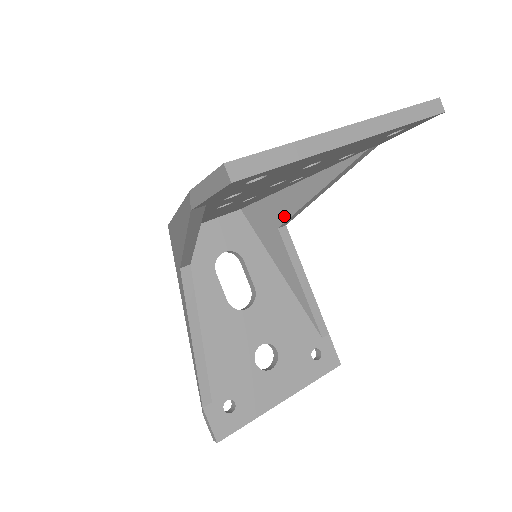
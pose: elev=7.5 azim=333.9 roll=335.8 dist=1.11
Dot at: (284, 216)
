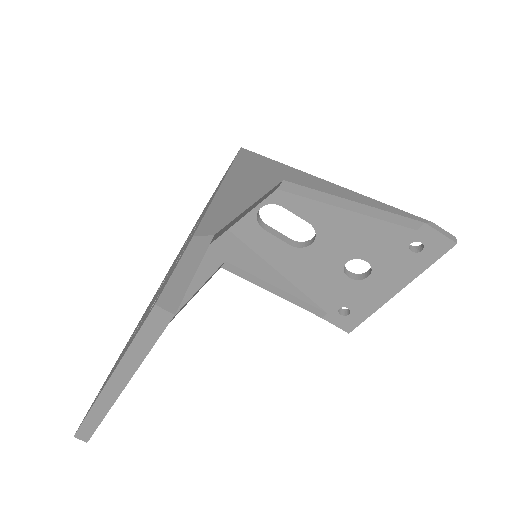
Dot at: occluded
